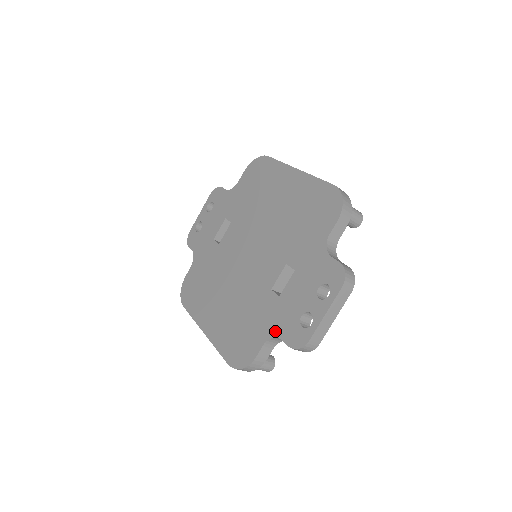
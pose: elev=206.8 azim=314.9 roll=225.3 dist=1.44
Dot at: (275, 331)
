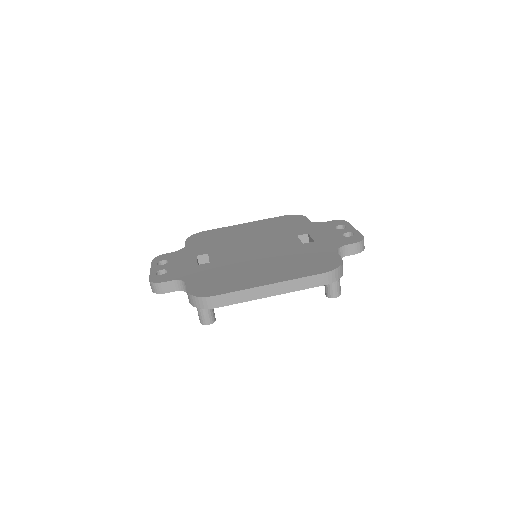
Dot at: (336, 246)
